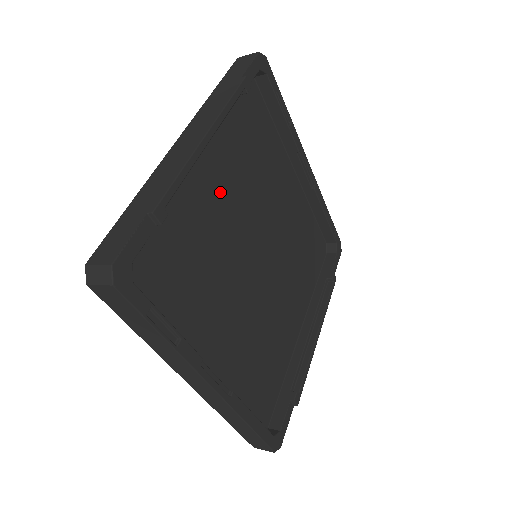
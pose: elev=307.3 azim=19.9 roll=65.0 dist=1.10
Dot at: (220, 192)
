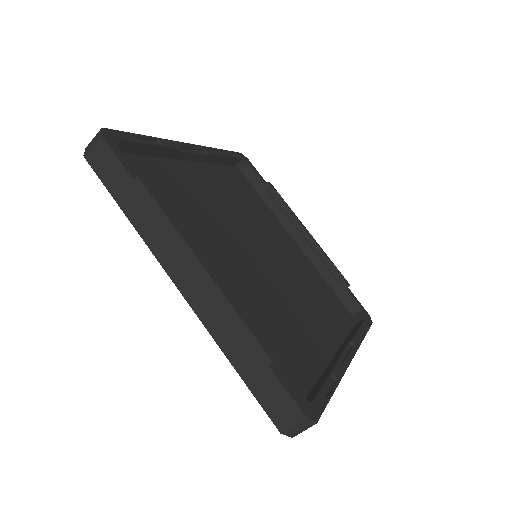
Dot at: (220, 267)
